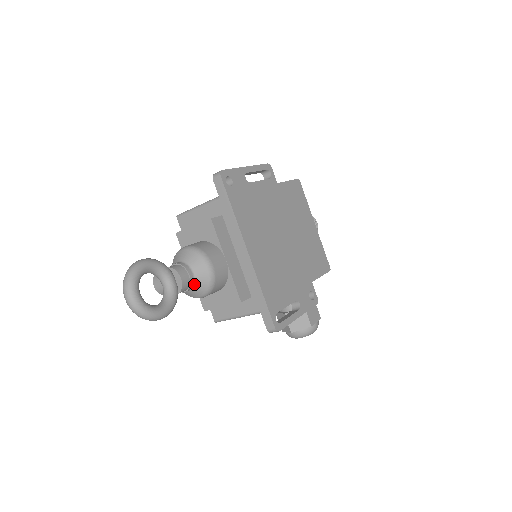
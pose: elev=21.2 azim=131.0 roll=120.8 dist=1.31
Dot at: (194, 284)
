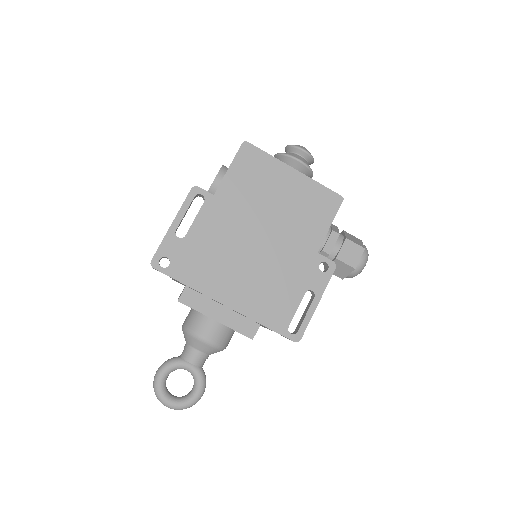
Dot at: (207, 354)
